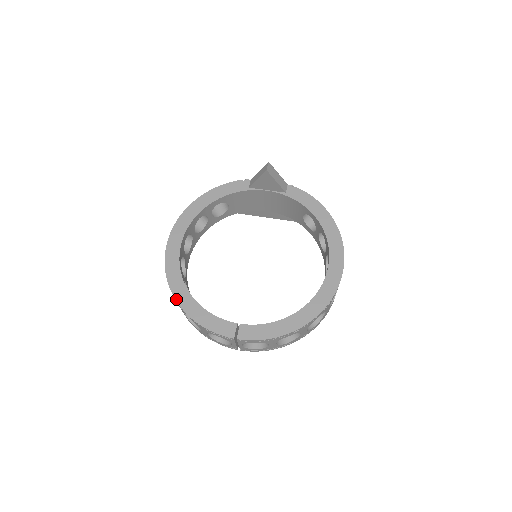
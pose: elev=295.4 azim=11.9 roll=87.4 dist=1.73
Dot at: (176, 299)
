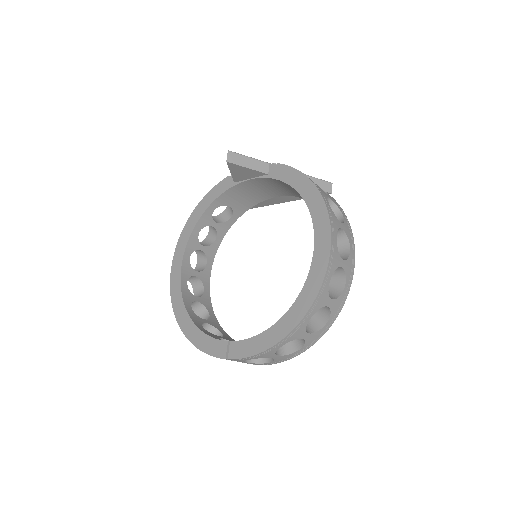
Dot at: (179, 324)
